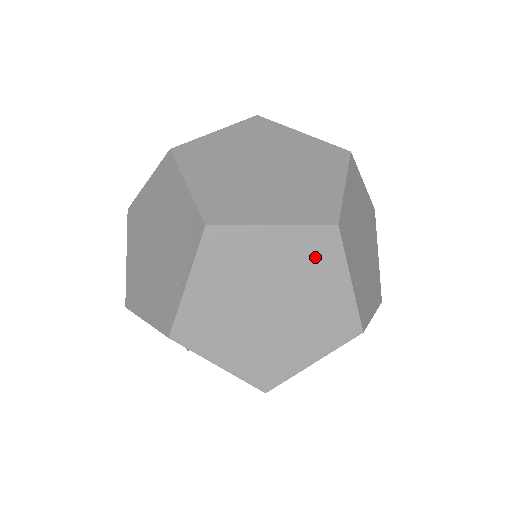
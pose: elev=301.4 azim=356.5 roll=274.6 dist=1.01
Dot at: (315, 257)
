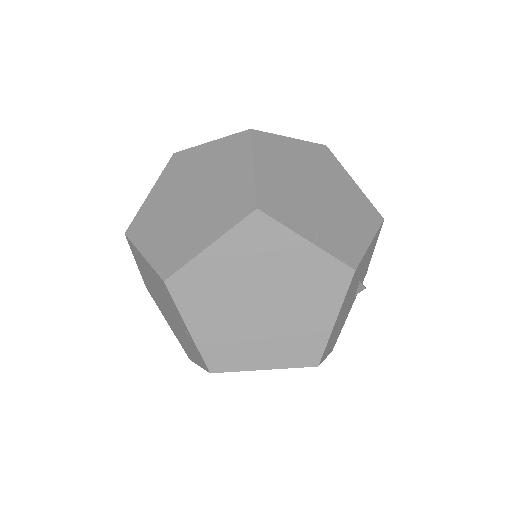
Dot at: (262, 244)
